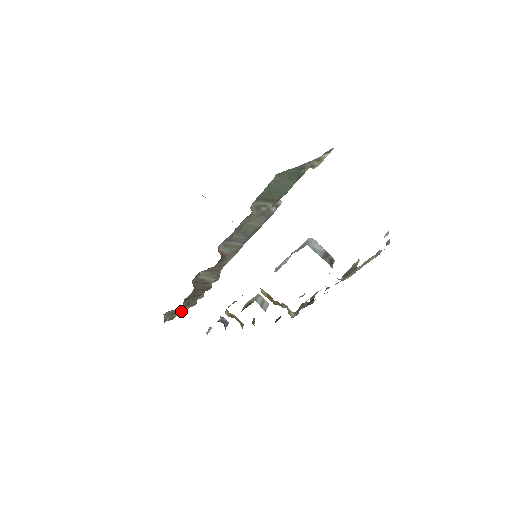
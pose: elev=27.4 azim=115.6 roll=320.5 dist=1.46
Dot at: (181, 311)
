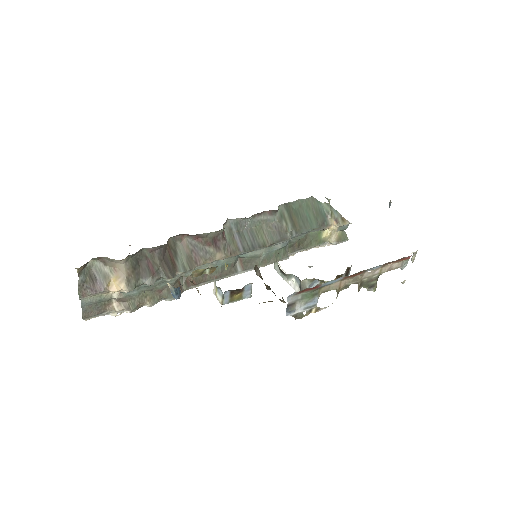
Dot at: (105, 287)
